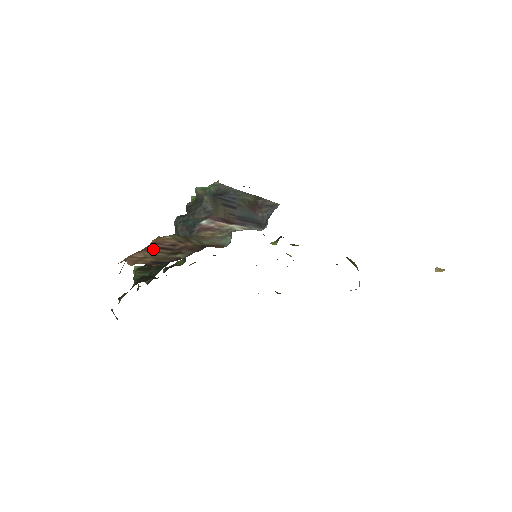
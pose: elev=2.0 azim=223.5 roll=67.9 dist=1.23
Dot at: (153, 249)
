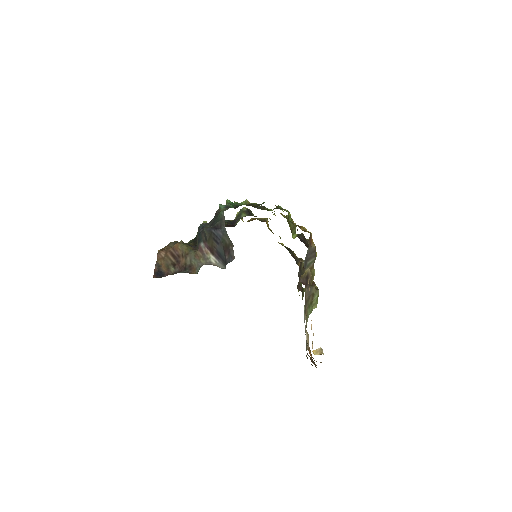
Dot at: (169, 254)
